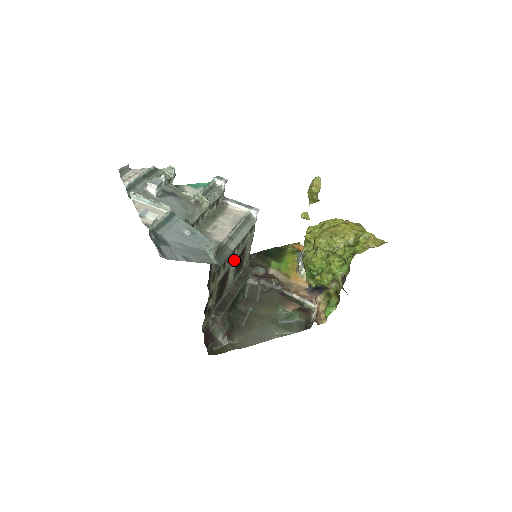
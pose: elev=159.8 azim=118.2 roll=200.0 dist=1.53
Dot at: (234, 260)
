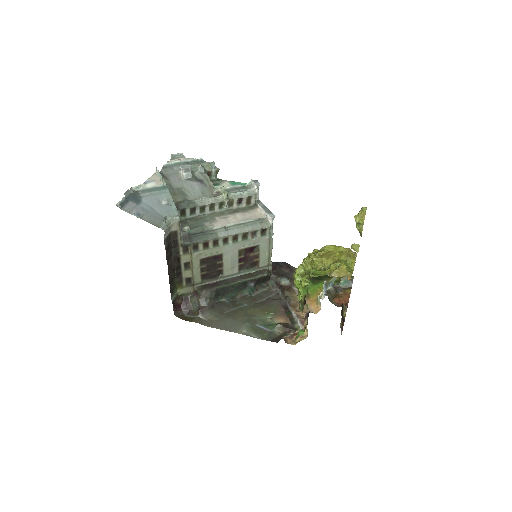
Dot at: (229, 250)
